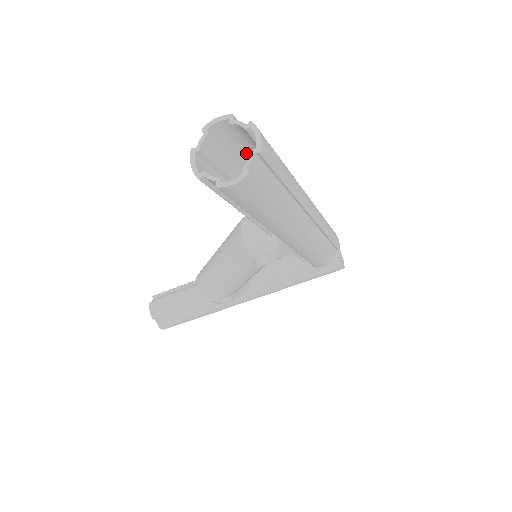
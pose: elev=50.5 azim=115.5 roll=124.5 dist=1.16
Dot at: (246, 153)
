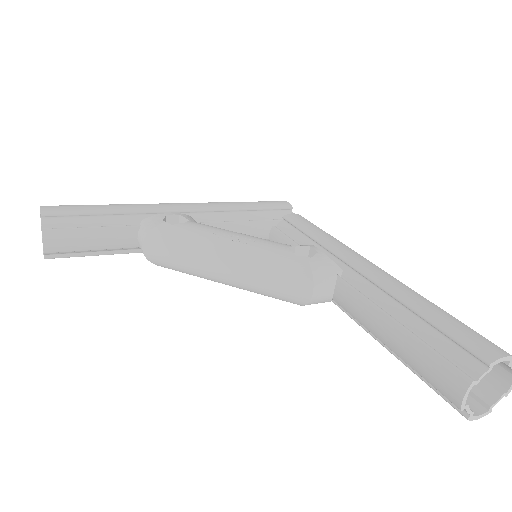
Dot at: (443, 319)
